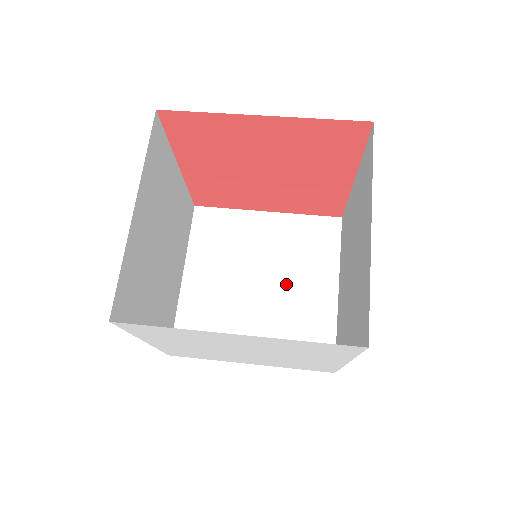
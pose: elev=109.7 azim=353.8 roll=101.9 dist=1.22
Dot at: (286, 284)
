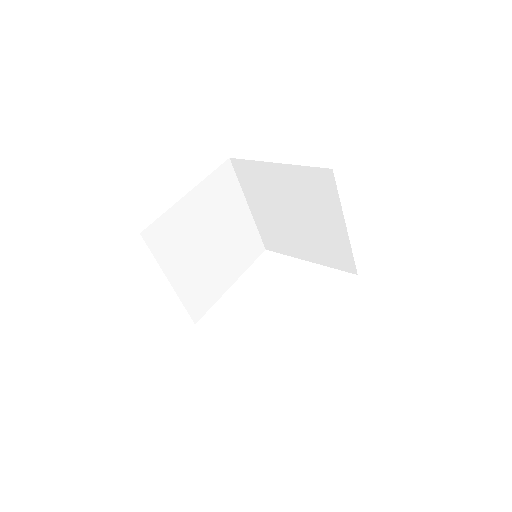
Dot at: (310, 219)
